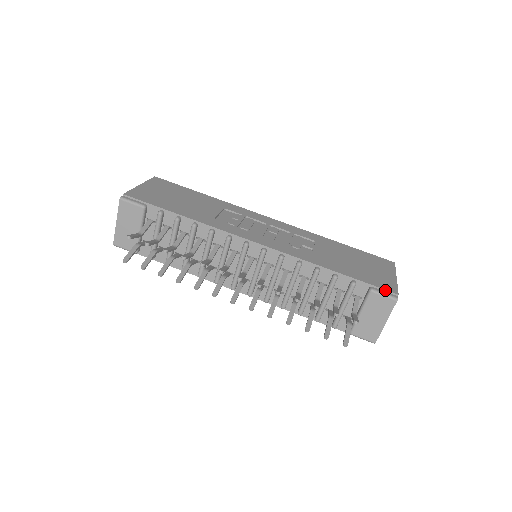
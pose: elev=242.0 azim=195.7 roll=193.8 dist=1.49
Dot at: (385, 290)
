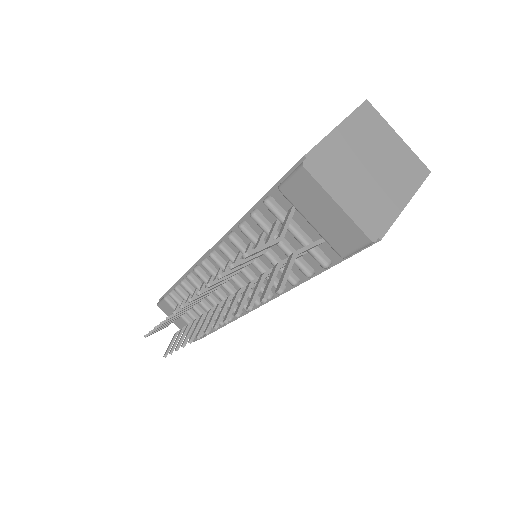
Dot at: (291, 169)
